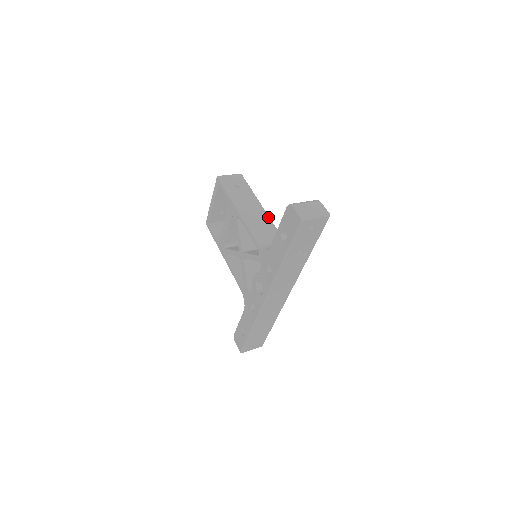
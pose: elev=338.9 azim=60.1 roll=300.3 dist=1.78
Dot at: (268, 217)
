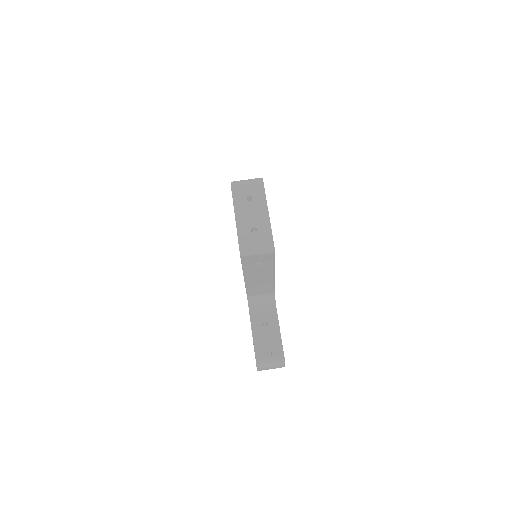
Dot at: (273, 282)
